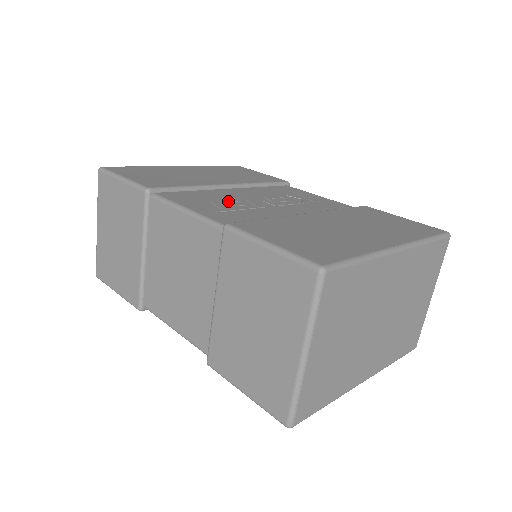
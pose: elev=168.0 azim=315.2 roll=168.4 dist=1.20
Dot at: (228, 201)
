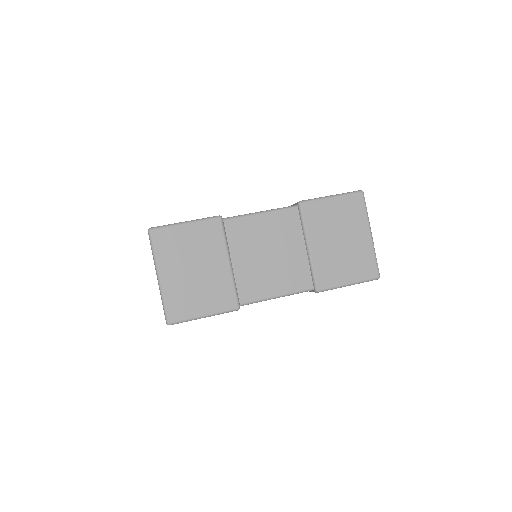
Dot at: occluded
